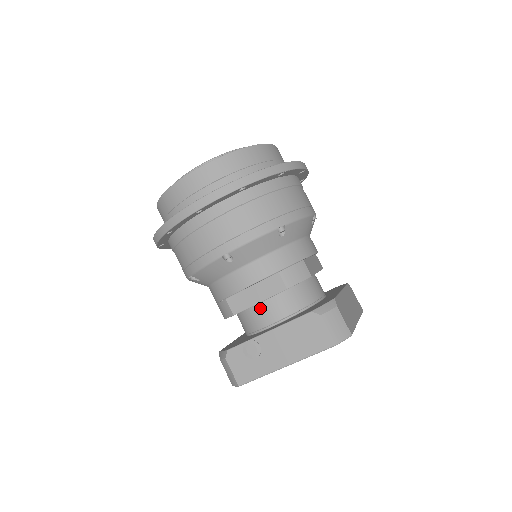
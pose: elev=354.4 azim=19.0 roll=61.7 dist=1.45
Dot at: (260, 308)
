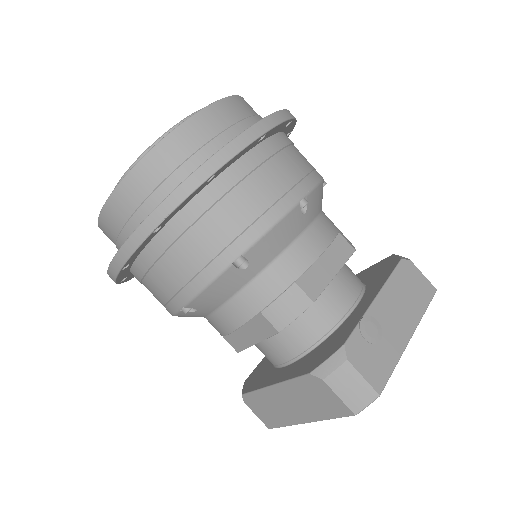
Dot at: (333, 287)
